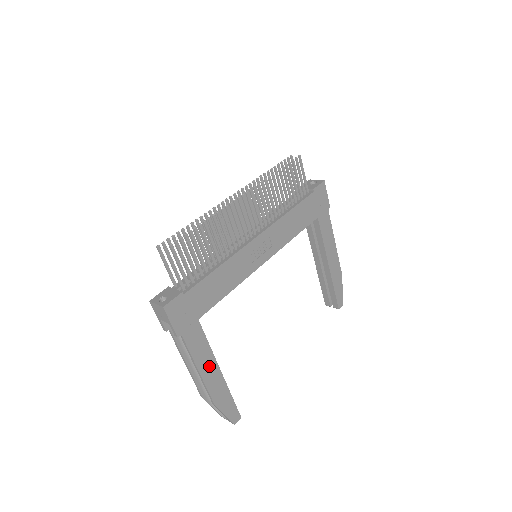
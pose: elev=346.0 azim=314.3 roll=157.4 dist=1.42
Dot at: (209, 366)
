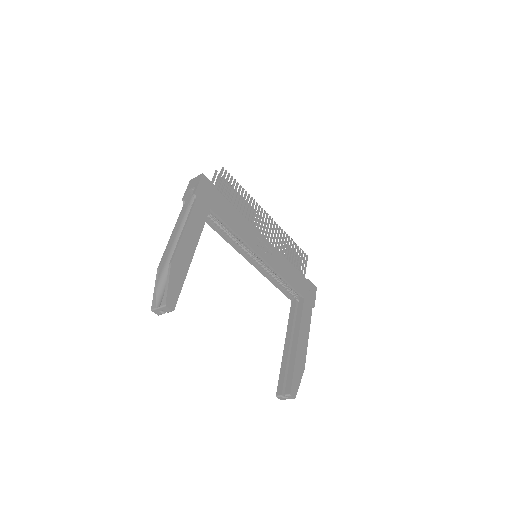
Dot at: (192, 238)
